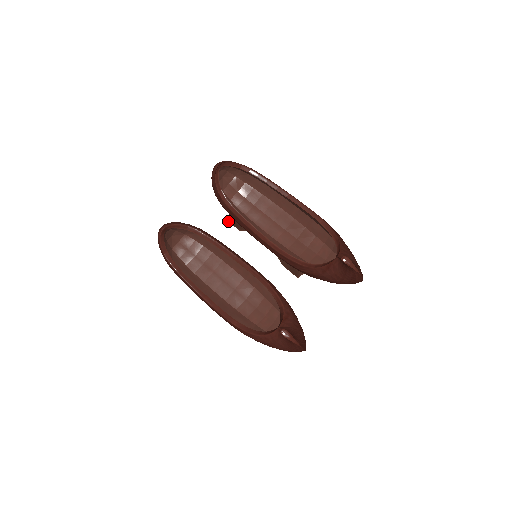
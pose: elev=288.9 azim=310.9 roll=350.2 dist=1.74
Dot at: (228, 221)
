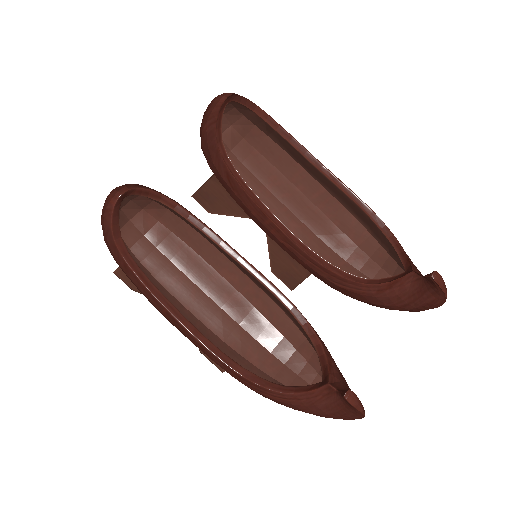
Dot at: (192, 196)
